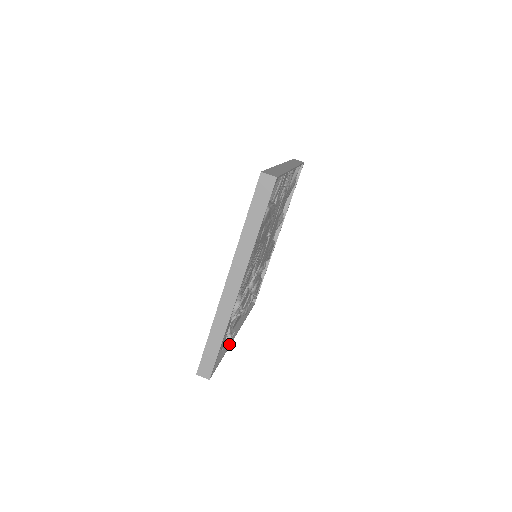
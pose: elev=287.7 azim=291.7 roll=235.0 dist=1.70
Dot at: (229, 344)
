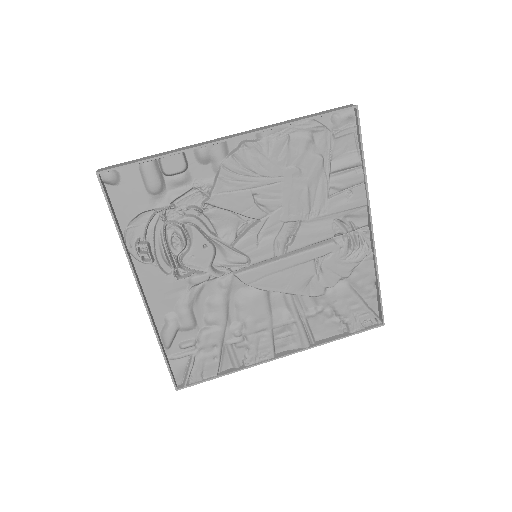
Dot at: (131, 261)
